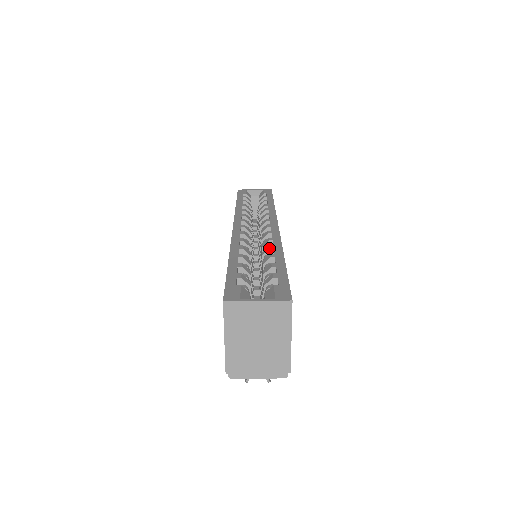
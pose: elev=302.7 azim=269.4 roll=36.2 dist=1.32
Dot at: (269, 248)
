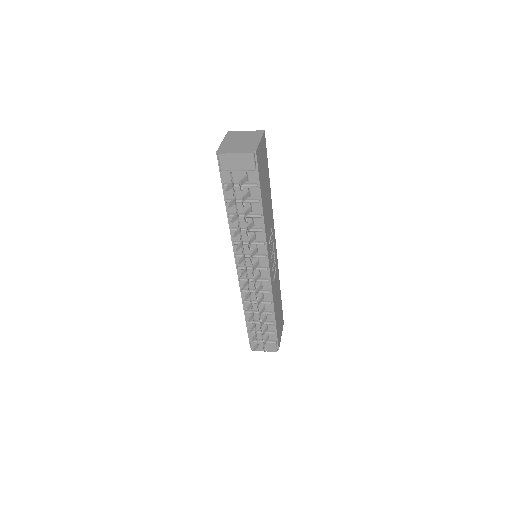
Dot at: occluded
